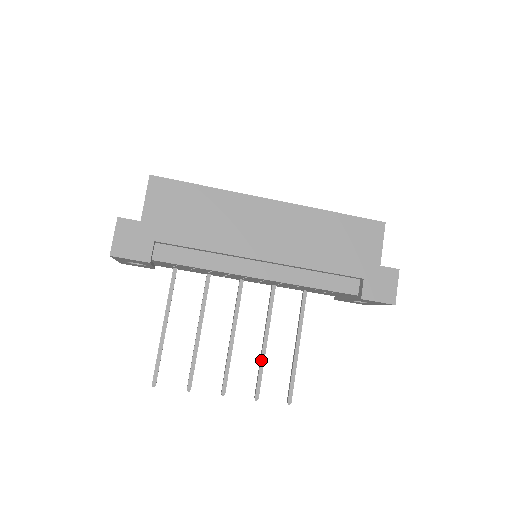
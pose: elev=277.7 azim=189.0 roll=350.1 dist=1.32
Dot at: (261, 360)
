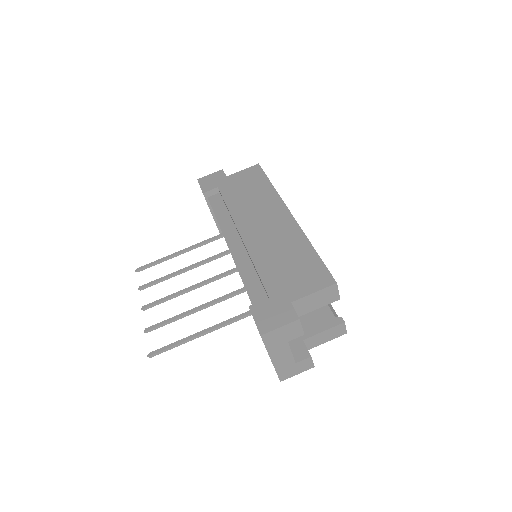
Dot at: (178, 315)
